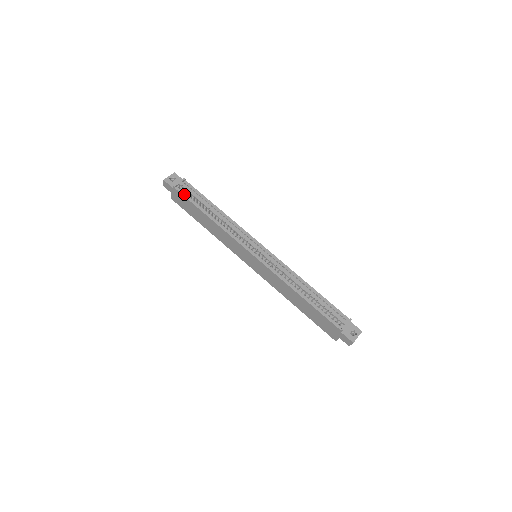
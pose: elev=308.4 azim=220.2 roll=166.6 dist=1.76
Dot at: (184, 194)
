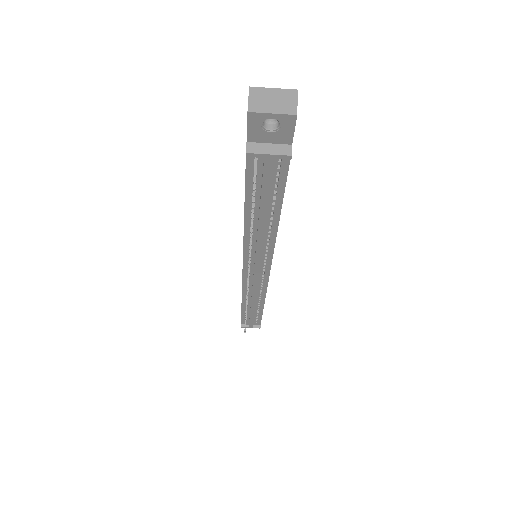
Dot at: (250, 173)
